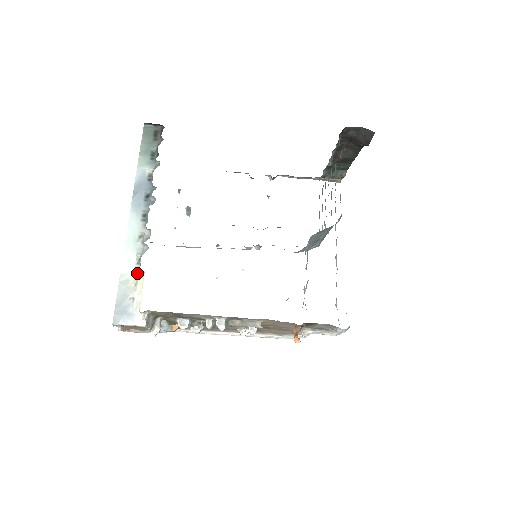
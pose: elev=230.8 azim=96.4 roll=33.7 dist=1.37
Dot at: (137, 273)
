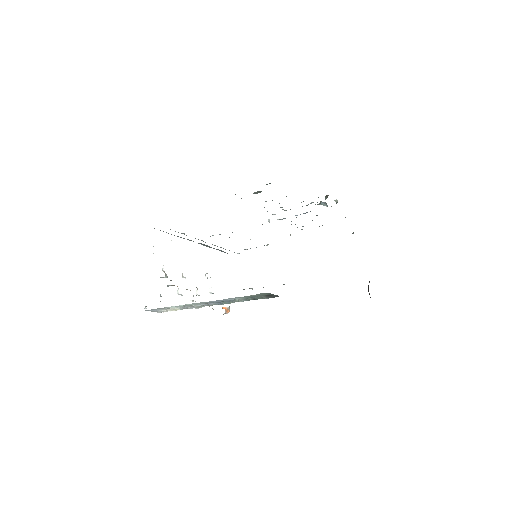
Dot at: (177, 308)
